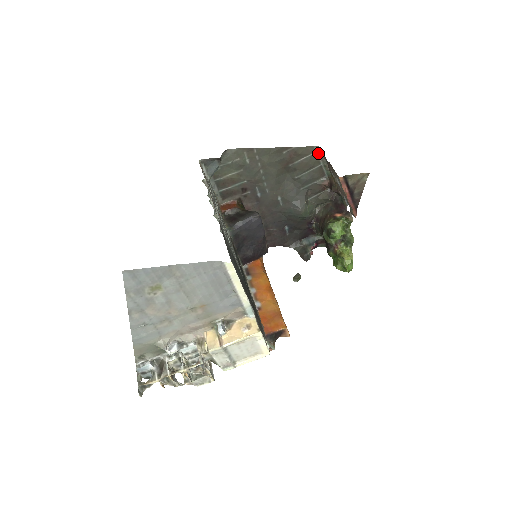
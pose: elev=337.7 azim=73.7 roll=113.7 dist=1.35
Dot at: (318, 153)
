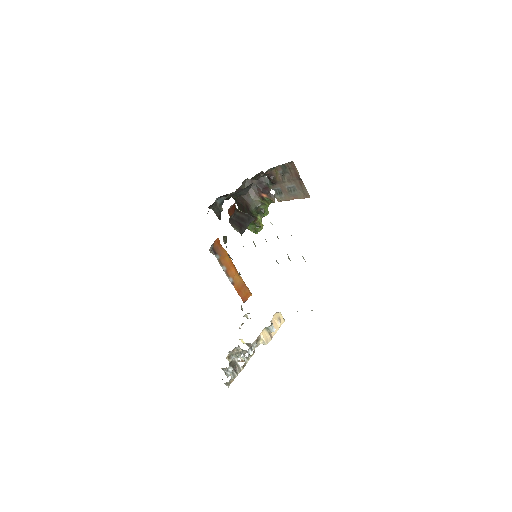
Dot at: (287, 163)
